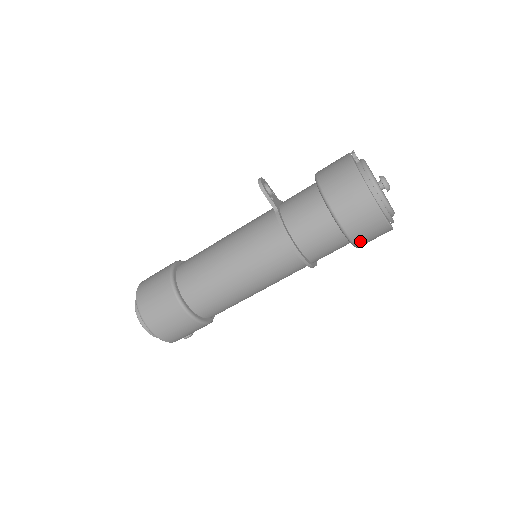
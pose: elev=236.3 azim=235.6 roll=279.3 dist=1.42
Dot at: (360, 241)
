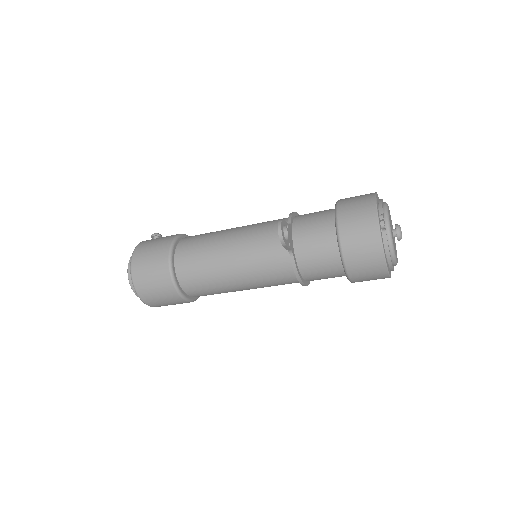
Dot at: occluded
